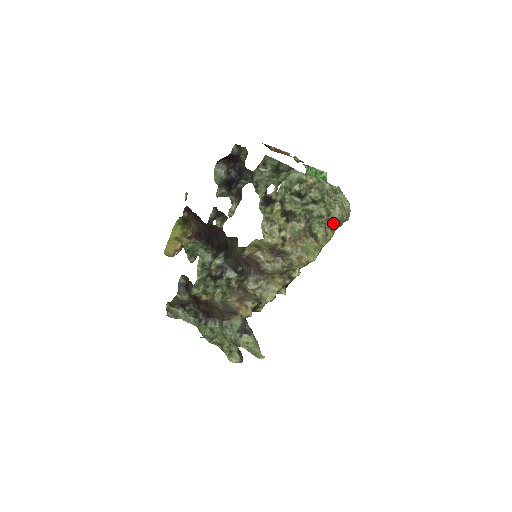
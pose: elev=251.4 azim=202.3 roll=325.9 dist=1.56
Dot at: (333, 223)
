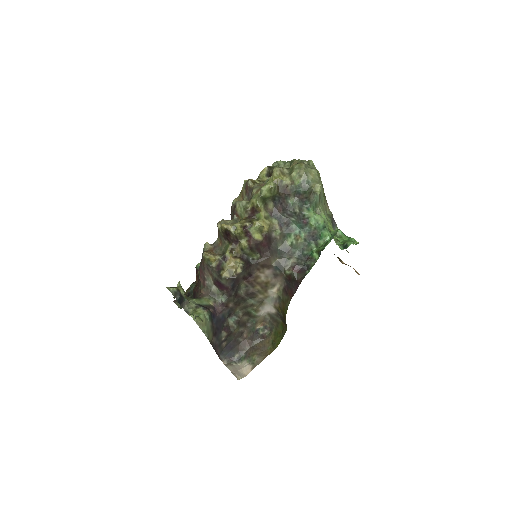
Dot at: (292, 169)
